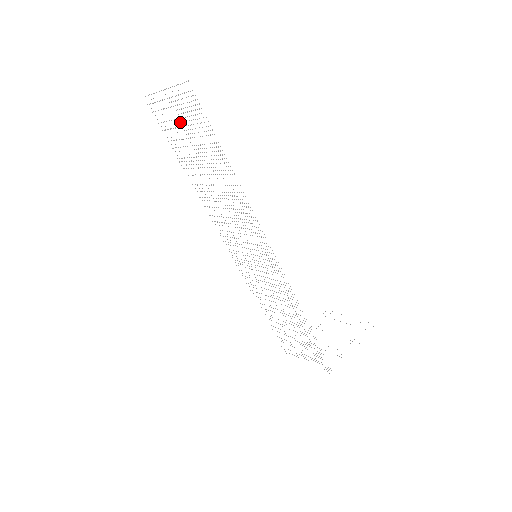
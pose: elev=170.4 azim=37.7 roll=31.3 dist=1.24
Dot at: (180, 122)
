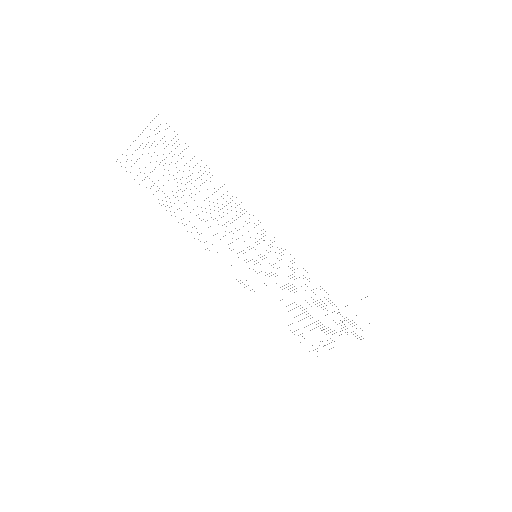
Dot at: (156, 161)
